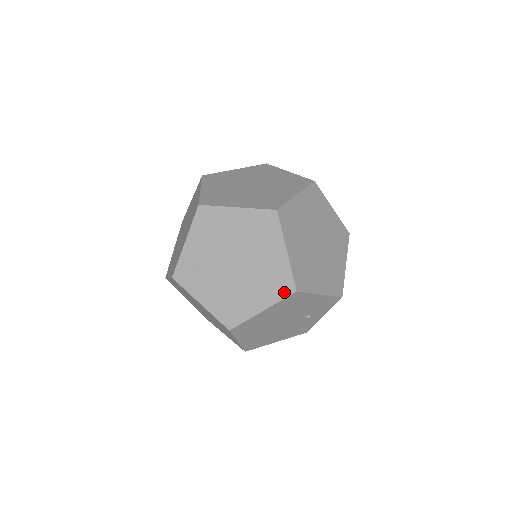
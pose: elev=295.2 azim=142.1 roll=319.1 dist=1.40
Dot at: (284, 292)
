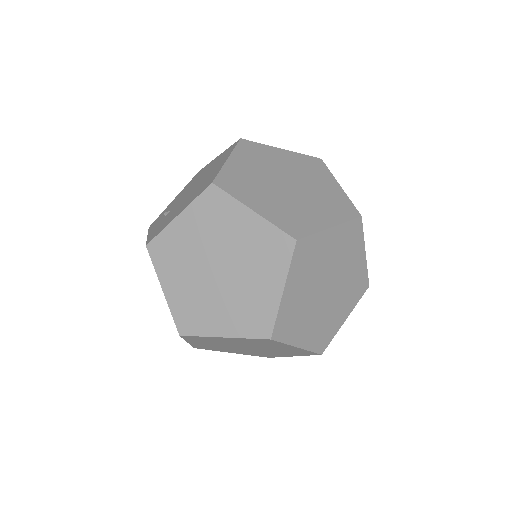
Dot at: (309, 355)
